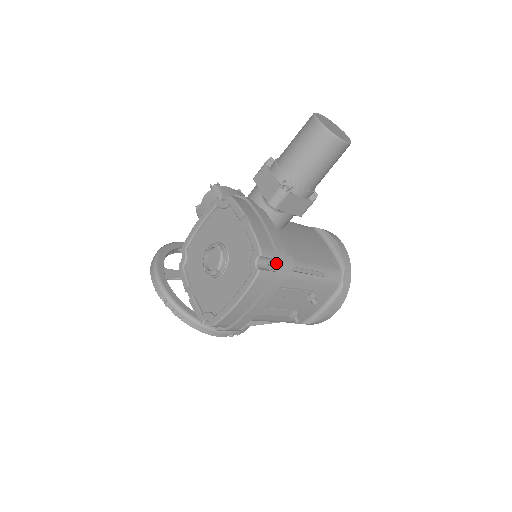
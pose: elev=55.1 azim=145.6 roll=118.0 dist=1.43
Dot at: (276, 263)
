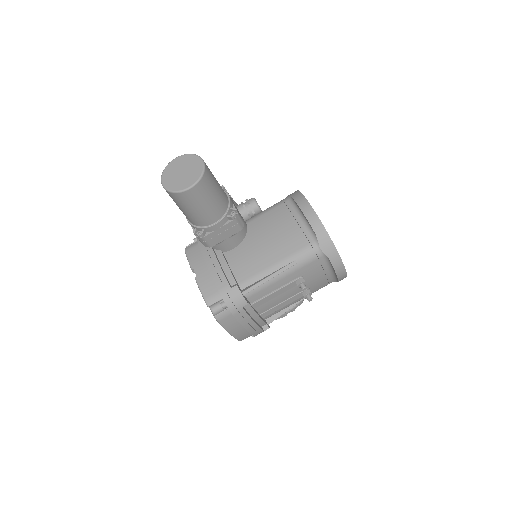
Dot at: (223, 304)
